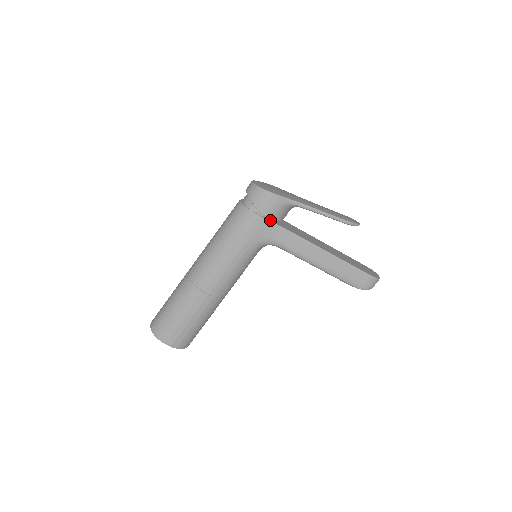
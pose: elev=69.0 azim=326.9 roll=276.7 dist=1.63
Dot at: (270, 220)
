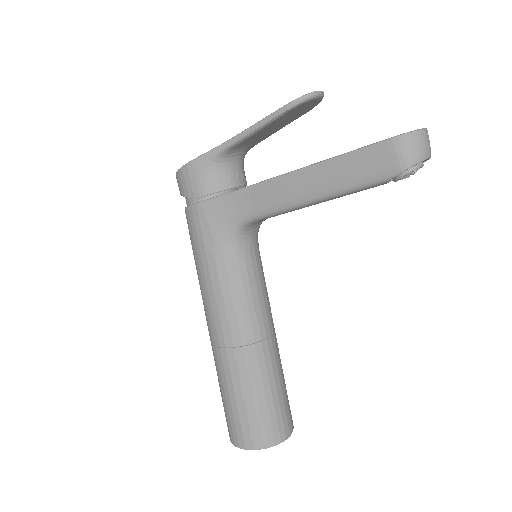
Dot at: (215, 197)
